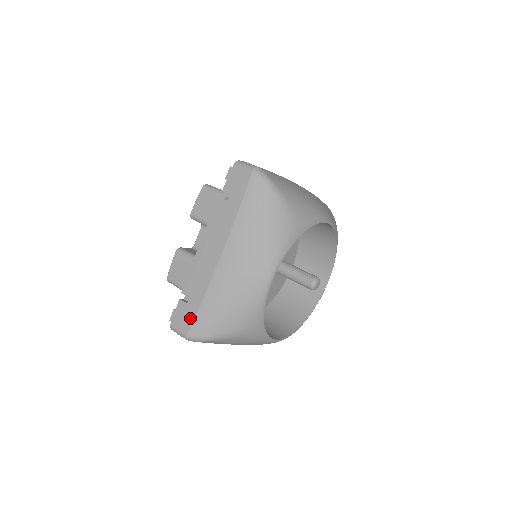
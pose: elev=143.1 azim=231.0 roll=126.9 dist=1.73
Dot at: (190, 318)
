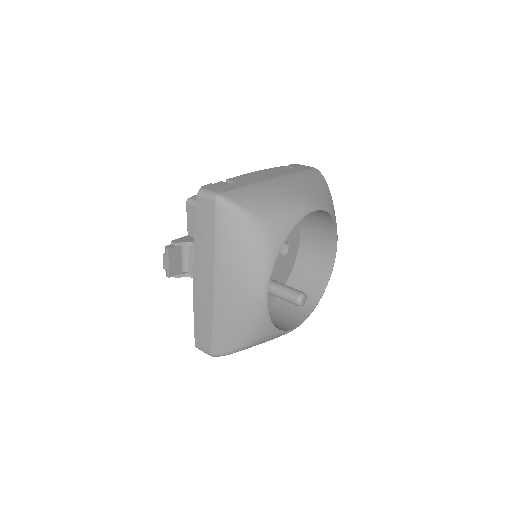
Dot at: (230, 188)
